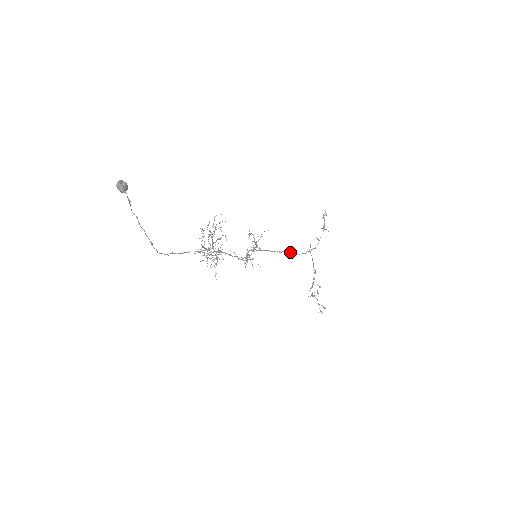
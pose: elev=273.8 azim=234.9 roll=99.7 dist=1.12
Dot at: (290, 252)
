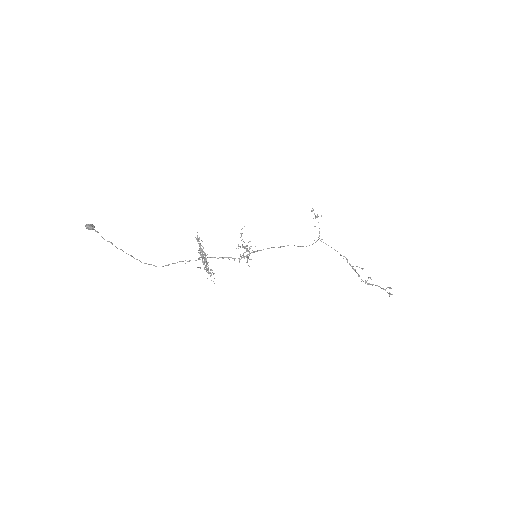
Dot at: occluded
